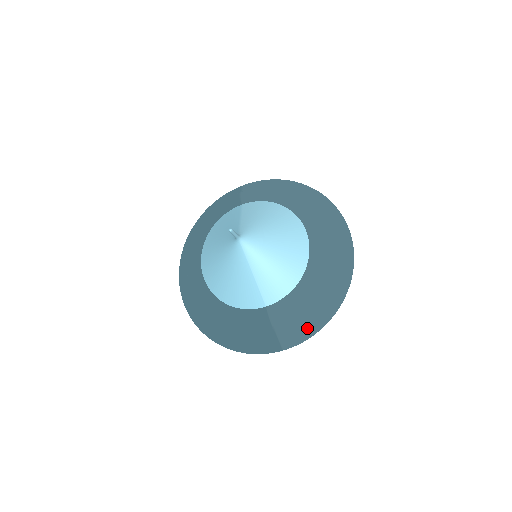
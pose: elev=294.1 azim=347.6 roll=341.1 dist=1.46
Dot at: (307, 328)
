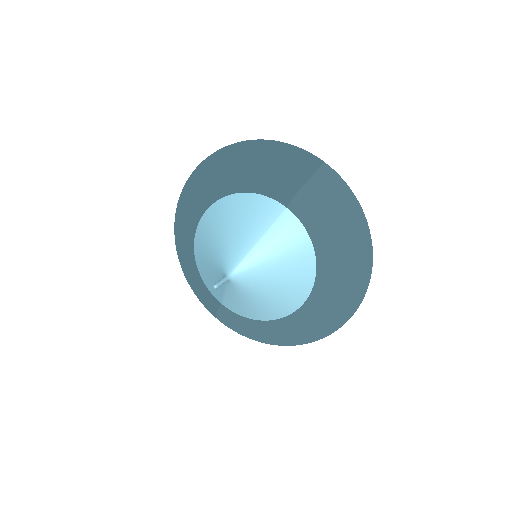
Dot at: (242, 333)
